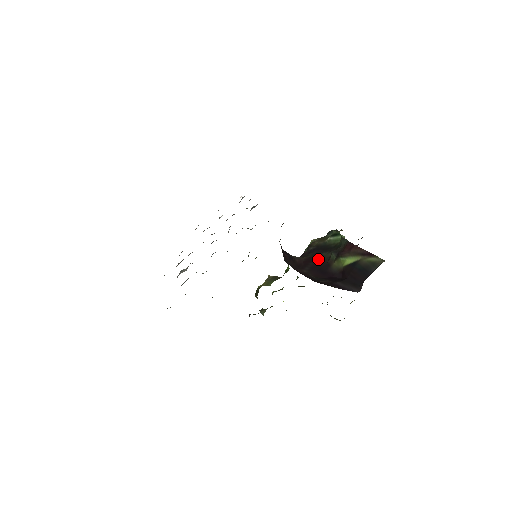
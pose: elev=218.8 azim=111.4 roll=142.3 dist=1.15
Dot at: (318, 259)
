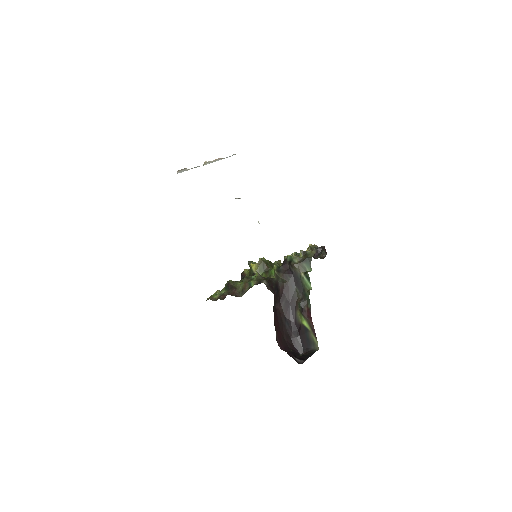
Dot at: (292, 292)
